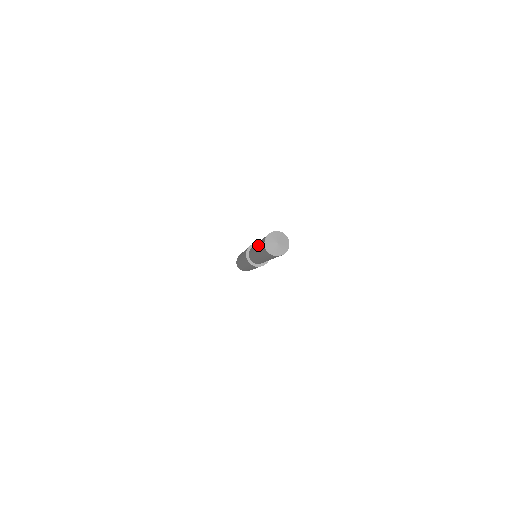
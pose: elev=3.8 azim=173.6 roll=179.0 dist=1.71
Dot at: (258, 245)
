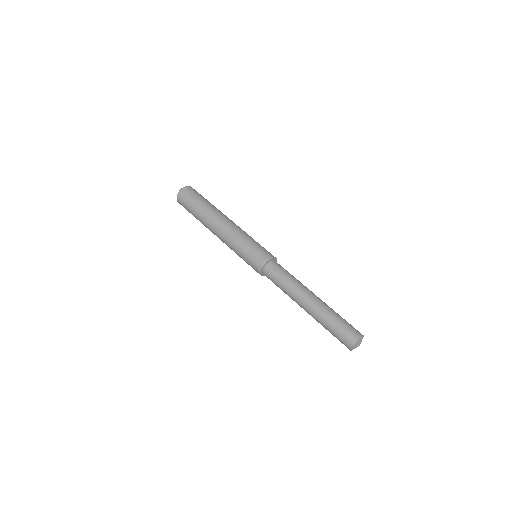
Dot at: (320, 321)
